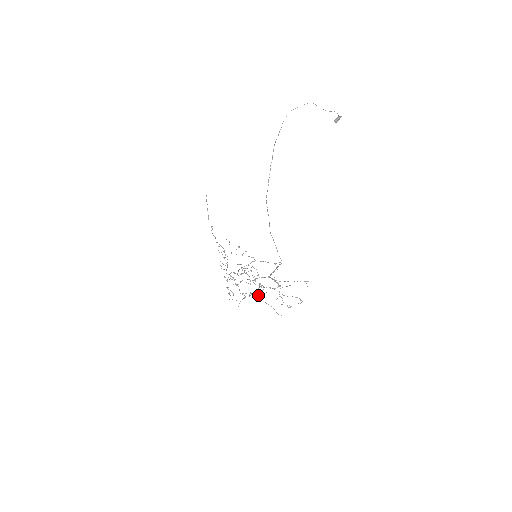
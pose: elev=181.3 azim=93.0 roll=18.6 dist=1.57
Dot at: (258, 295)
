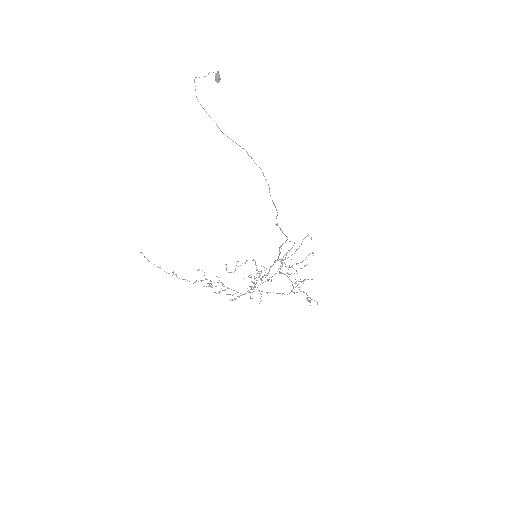
Dot at: (303, 281)
